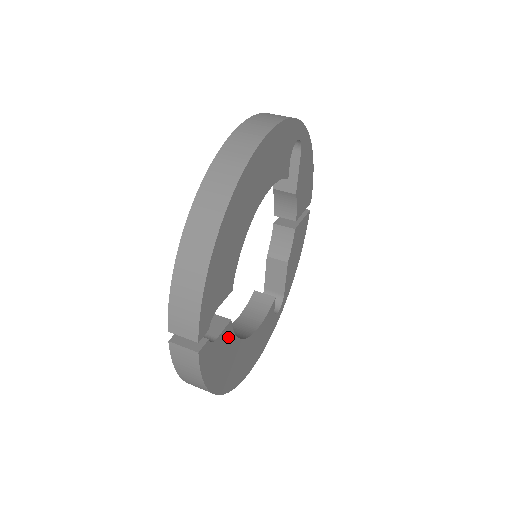
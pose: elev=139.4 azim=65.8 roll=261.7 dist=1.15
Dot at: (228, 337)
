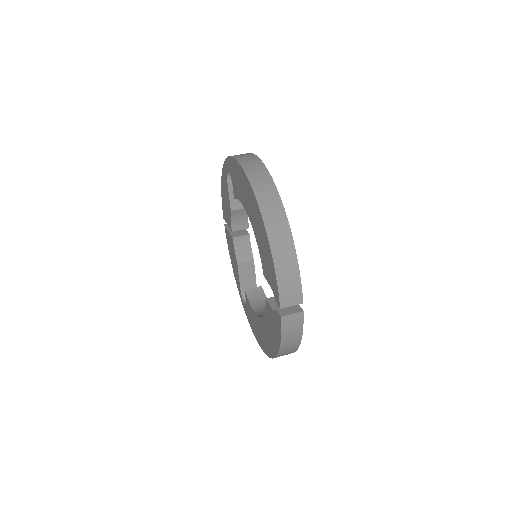
Dot at: occluded
